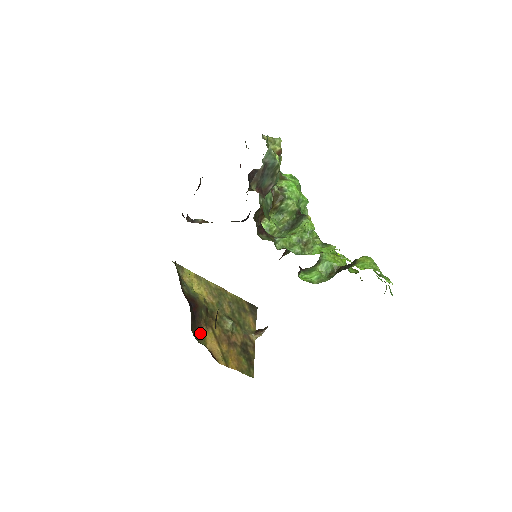
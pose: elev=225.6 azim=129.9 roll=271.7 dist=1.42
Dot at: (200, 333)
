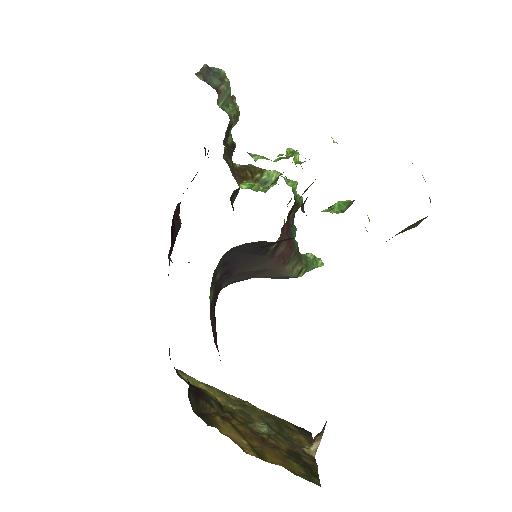
Dot at: (208, 419)
